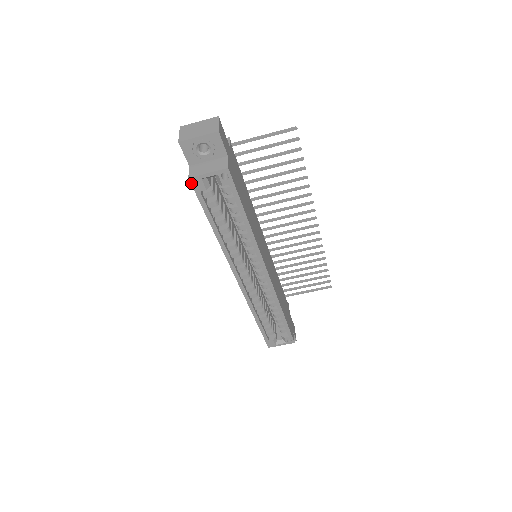
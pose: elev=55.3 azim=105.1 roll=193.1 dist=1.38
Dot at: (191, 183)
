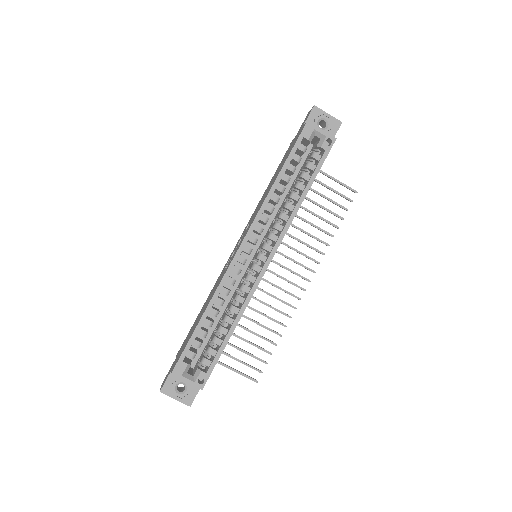
Dot at: (305, 126)
